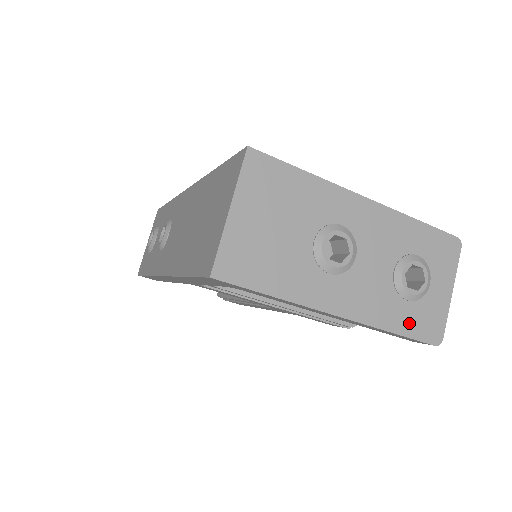
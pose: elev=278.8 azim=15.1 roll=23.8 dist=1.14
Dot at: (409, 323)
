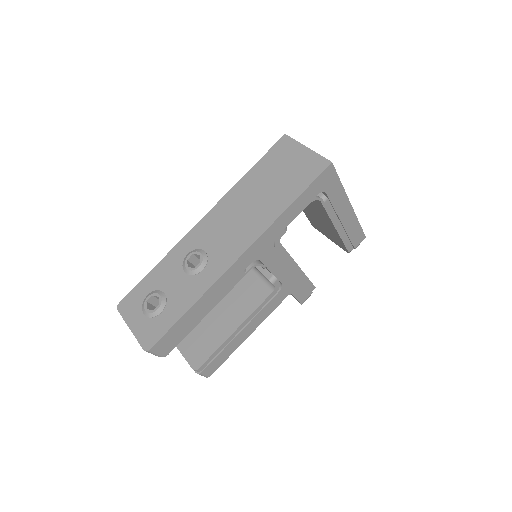
Dot at: occluded
